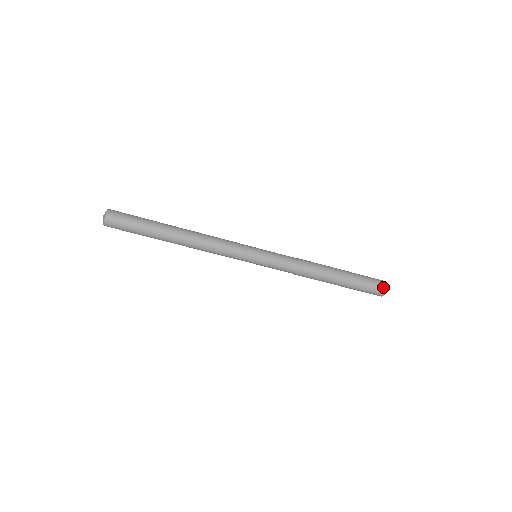
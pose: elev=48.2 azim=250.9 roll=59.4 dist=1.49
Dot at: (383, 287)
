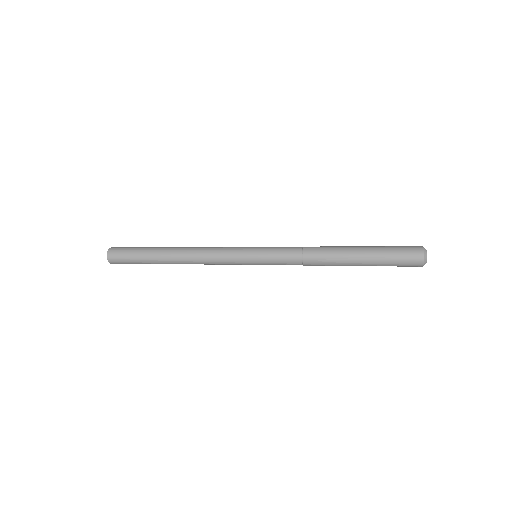
Dot at: (417, 264)
